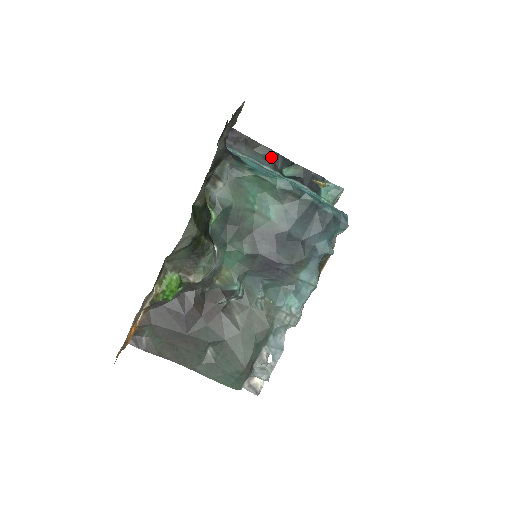
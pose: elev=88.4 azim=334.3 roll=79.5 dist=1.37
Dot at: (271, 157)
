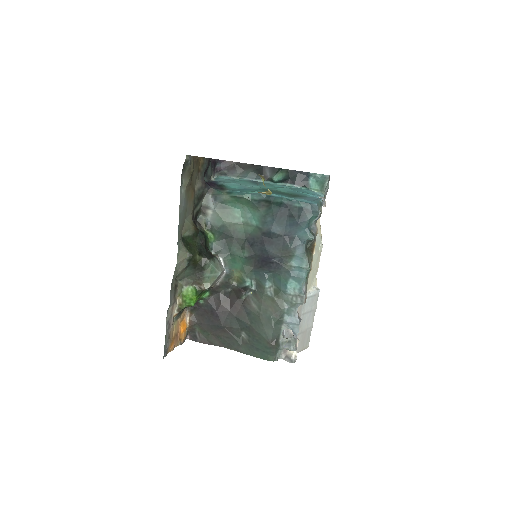
Dot at: (260, 171)
